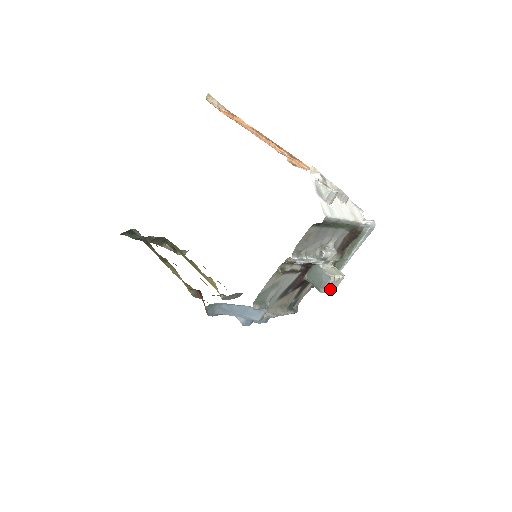
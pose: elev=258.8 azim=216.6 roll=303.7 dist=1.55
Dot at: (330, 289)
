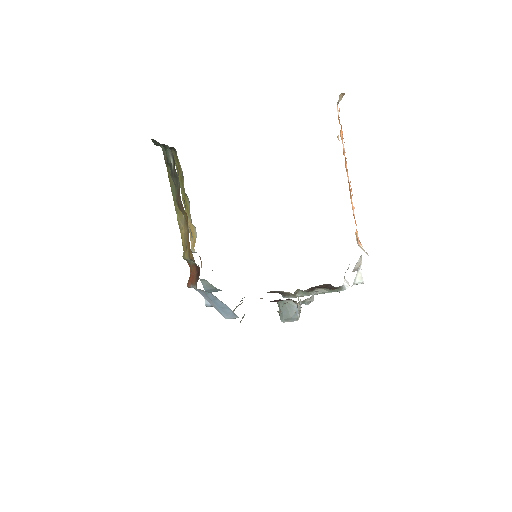
Dot at: occluded
